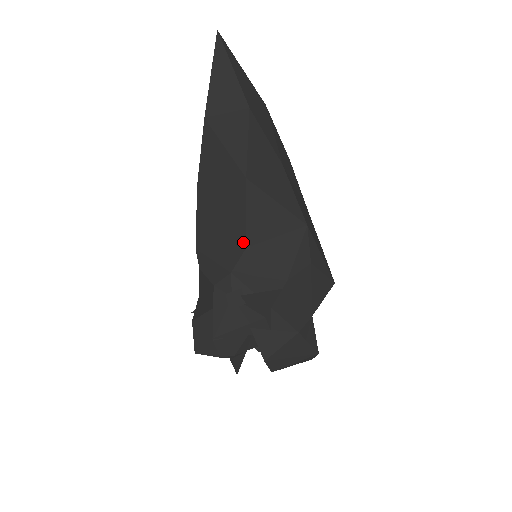
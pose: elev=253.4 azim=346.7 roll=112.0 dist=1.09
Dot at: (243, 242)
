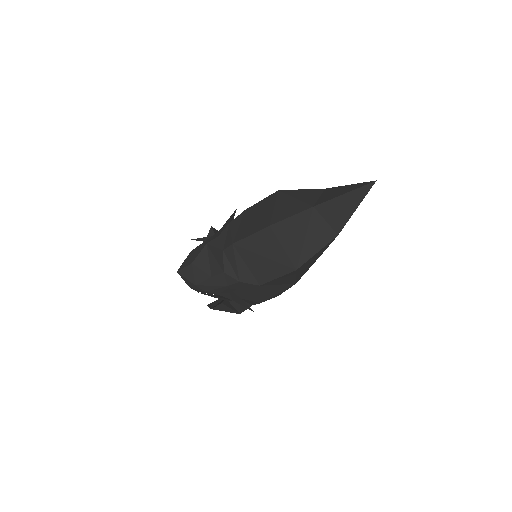
Dot at: (261, 282)
